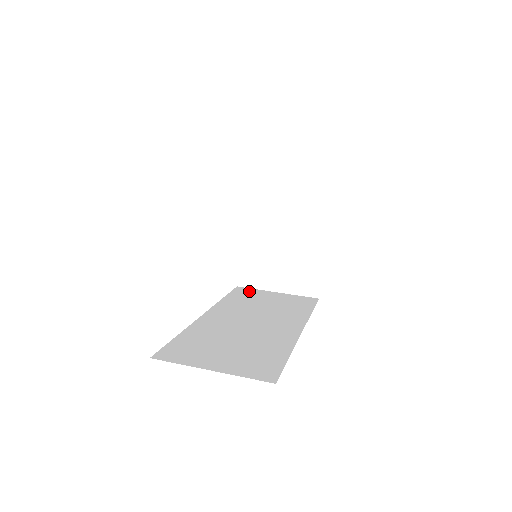
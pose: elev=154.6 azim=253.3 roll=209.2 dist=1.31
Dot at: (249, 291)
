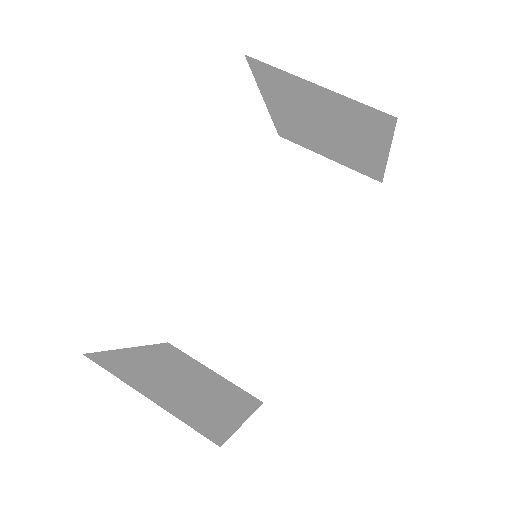
Dot at: (291, 157)
